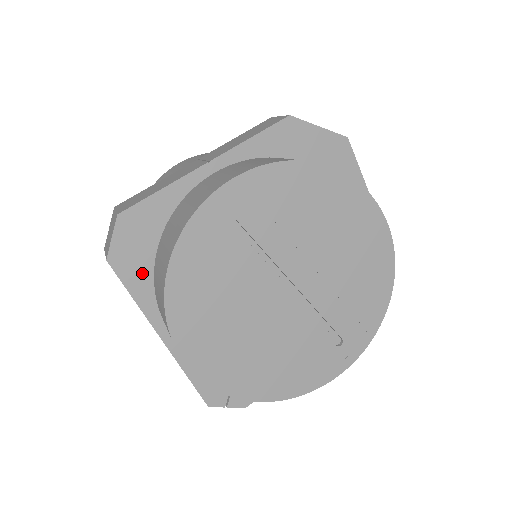
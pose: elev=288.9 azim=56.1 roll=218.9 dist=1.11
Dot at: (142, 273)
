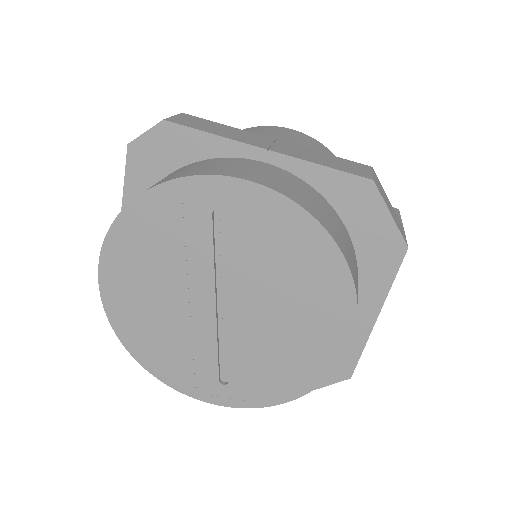
Dot at: (145, 179)
